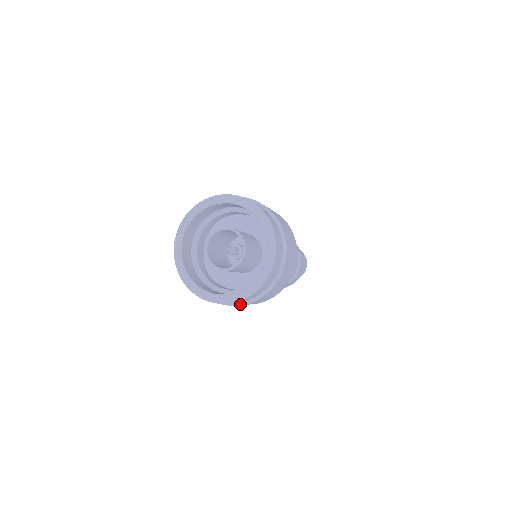
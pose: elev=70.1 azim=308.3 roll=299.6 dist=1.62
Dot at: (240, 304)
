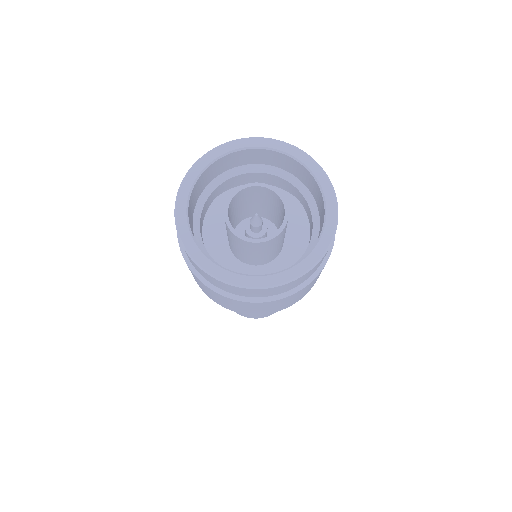
Dot at: (226, 294)
